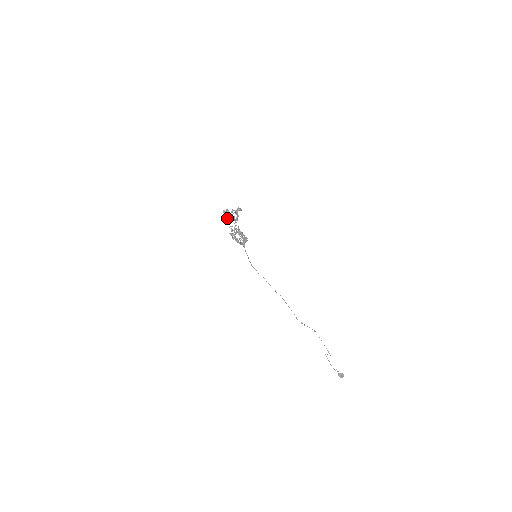
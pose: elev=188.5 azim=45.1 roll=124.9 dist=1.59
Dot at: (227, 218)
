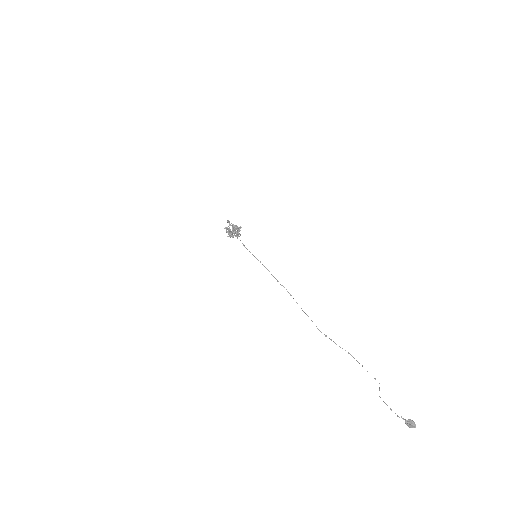
Dot at: (230, 236)
